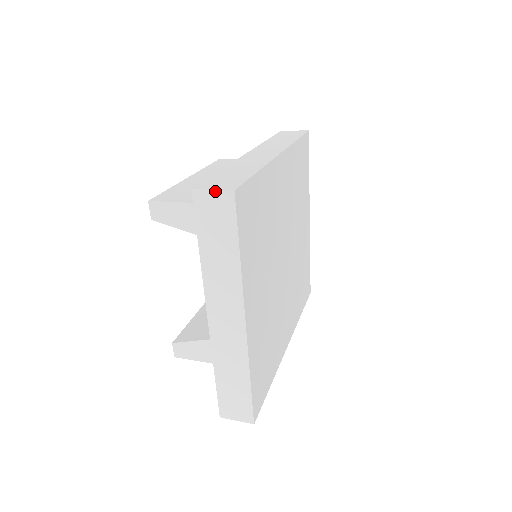
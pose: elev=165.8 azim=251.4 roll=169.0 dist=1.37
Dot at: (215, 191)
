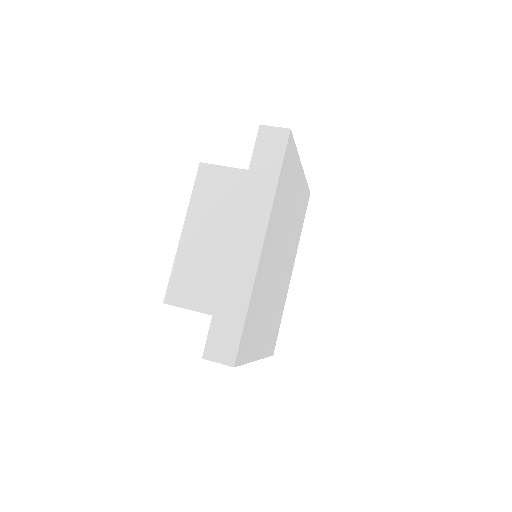
Dot at: (220, 363)
